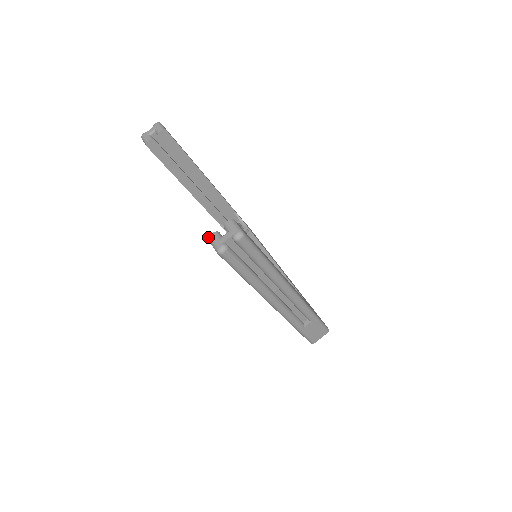
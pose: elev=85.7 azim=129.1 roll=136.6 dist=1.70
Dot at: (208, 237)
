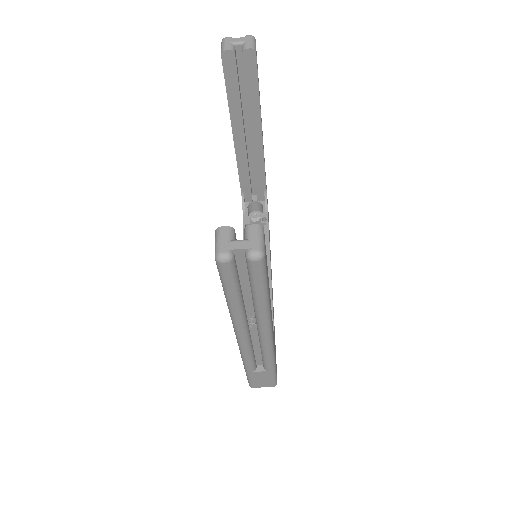
Dot at: occluded
